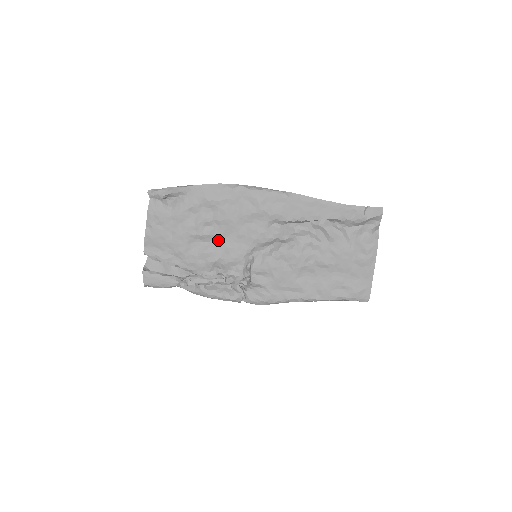
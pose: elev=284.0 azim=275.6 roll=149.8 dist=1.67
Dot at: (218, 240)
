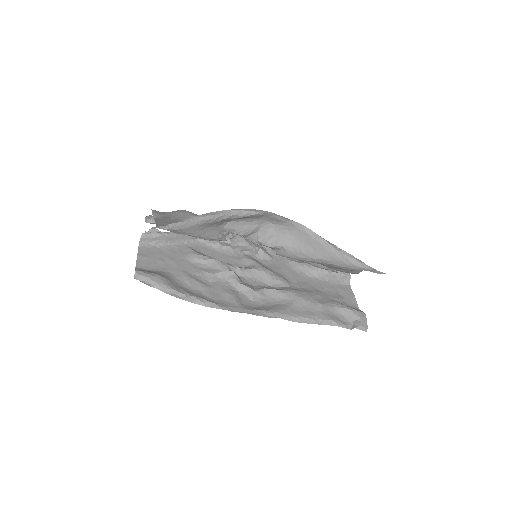
Dot at: (216, 265)
